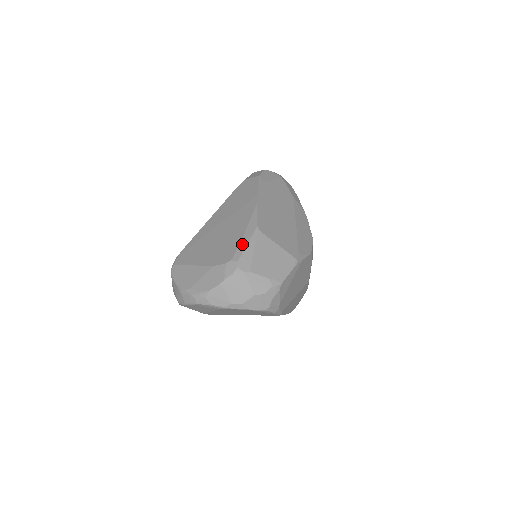
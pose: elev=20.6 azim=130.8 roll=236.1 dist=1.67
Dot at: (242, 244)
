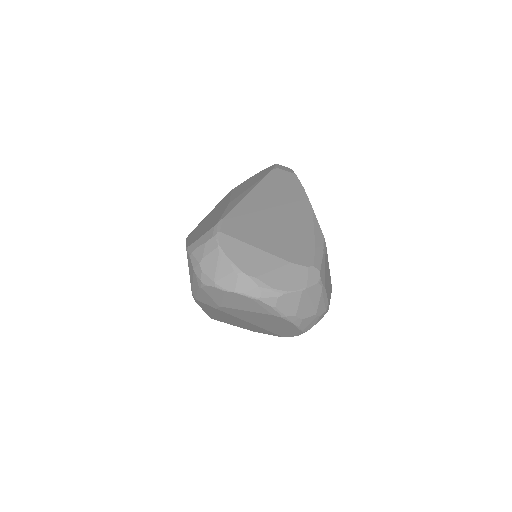
Dot at: (318, 251)
